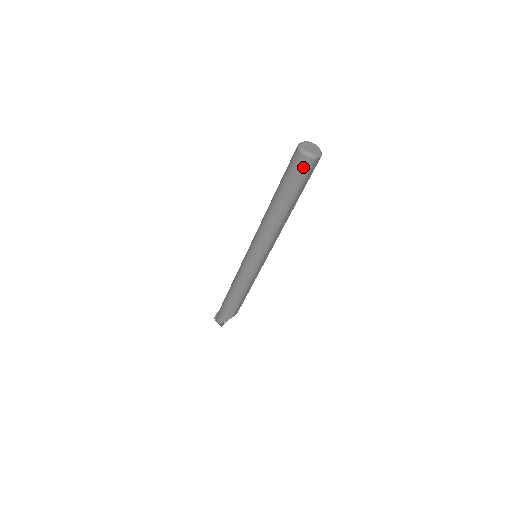
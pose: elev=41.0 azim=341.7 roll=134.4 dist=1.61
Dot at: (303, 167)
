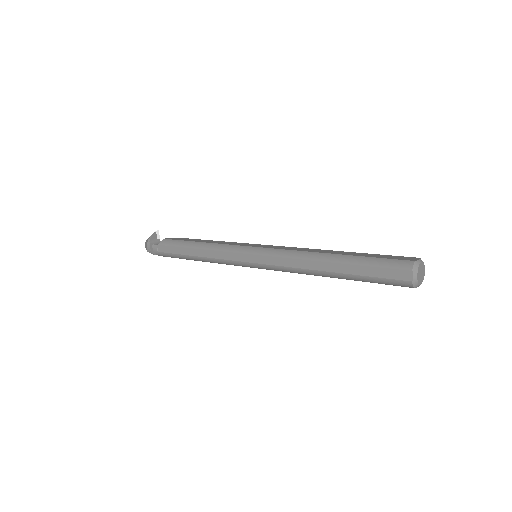
Dot at: occluded
